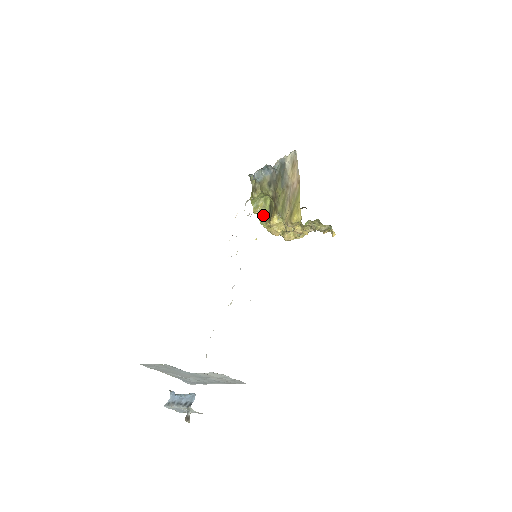
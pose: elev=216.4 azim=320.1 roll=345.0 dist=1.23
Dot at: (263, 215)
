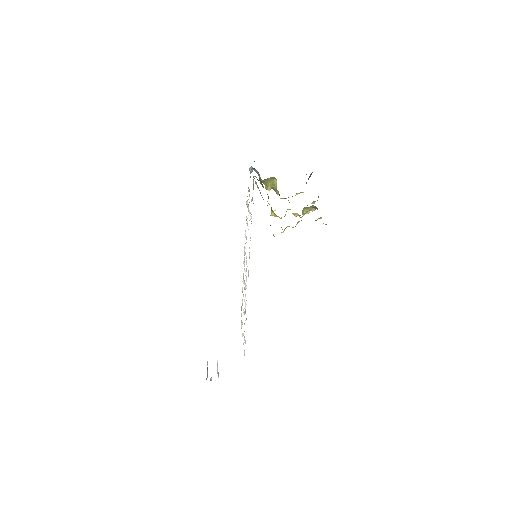
Dot at: occluded
